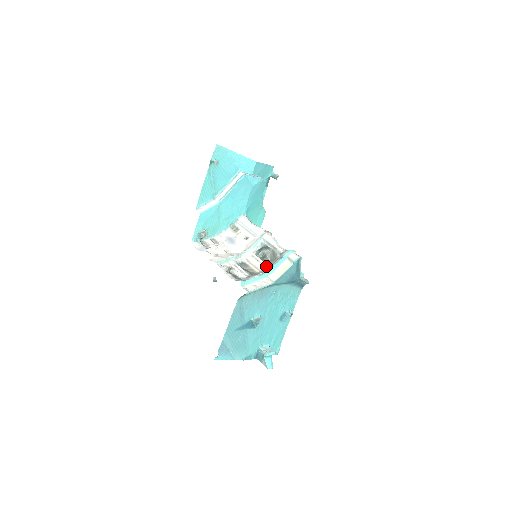
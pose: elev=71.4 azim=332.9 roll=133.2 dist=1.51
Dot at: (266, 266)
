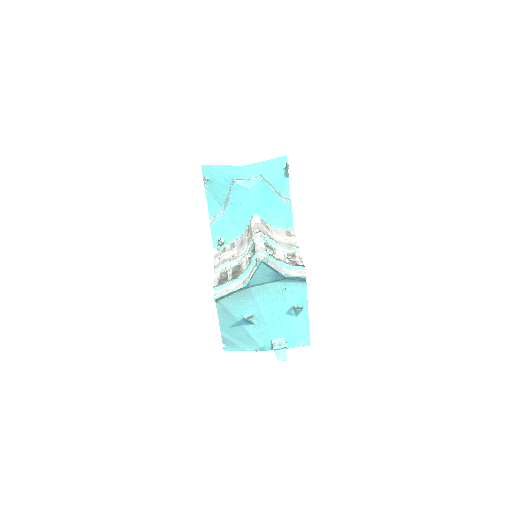
Dot at: occluded
